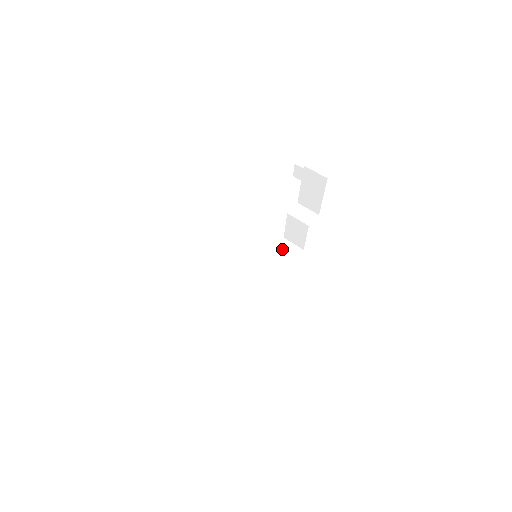
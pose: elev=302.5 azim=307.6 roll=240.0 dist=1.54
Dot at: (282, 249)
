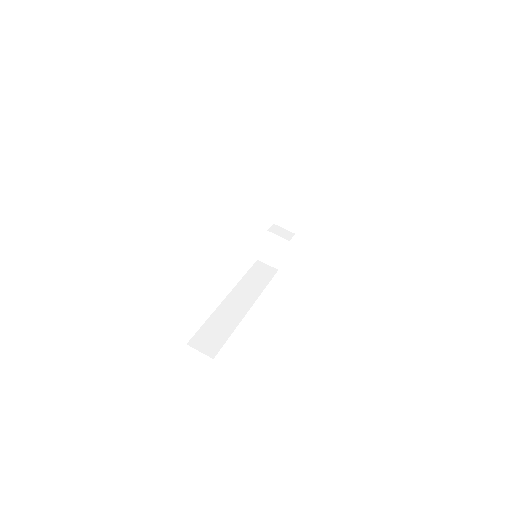
Dot at: (259, 268)
